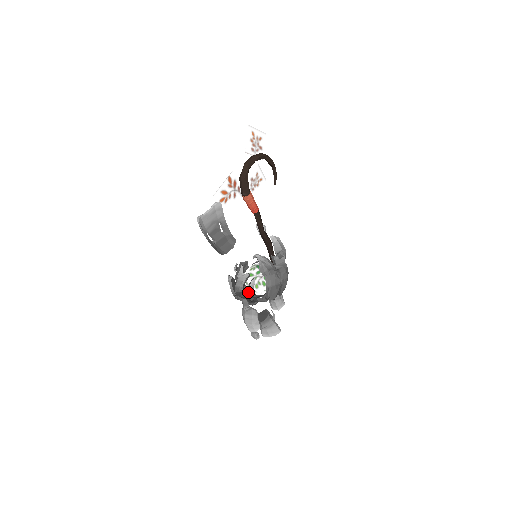
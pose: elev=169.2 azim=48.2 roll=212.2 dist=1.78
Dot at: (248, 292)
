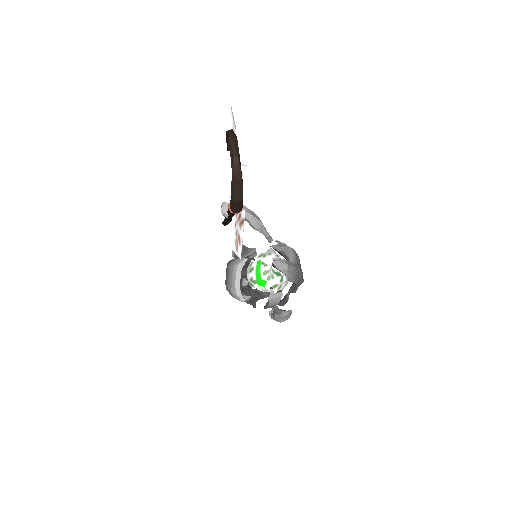
Dot at: occluded
